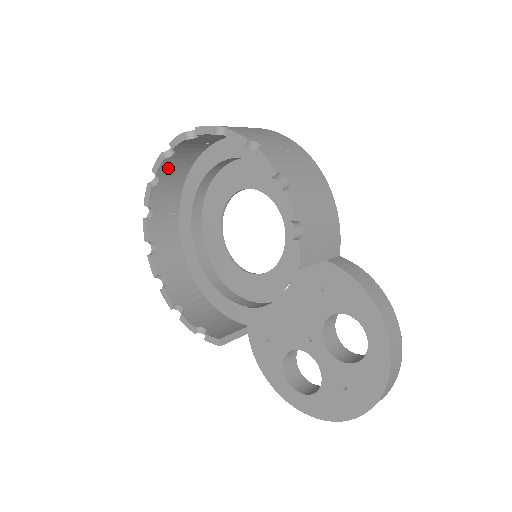
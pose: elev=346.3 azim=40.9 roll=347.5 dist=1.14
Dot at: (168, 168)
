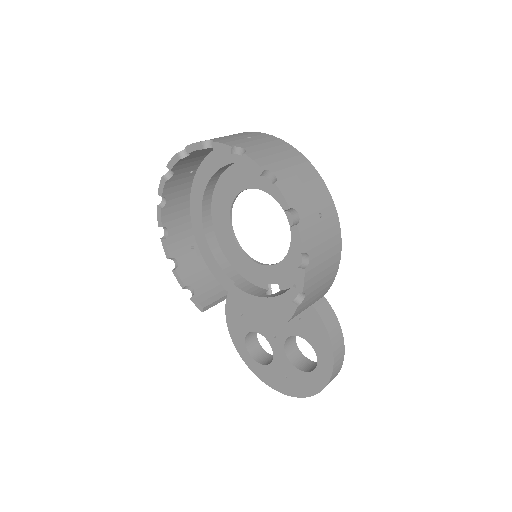
Dot at: (202, 149)
